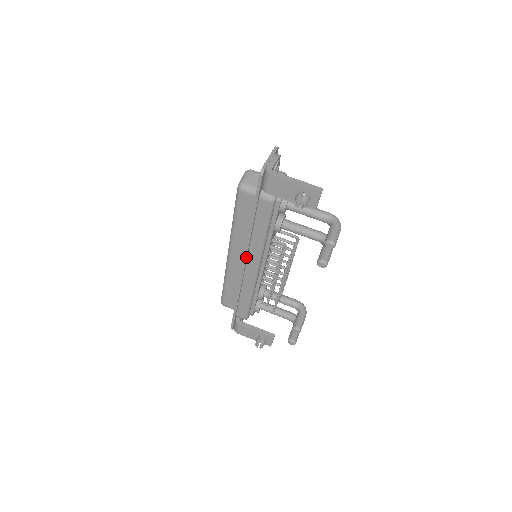
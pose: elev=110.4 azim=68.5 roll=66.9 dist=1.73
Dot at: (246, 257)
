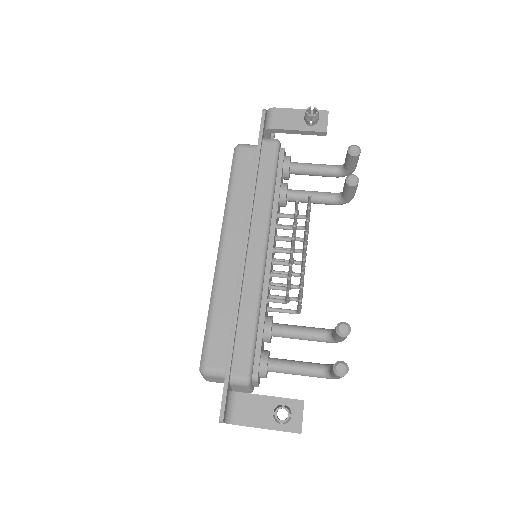
Dot at: (249, 227)
